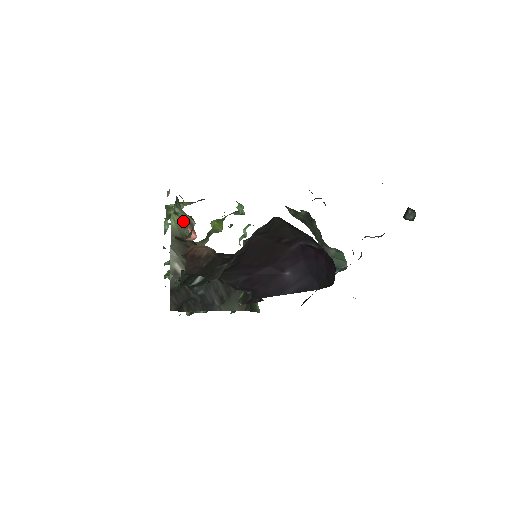
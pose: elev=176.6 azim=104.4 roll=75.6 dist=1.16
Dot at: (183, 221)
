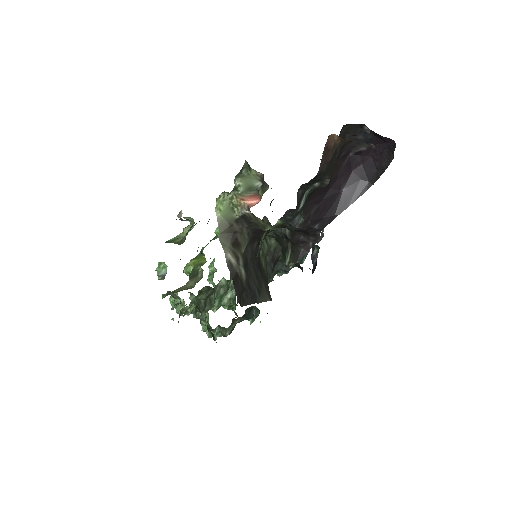
Dot at: (235, 201)
